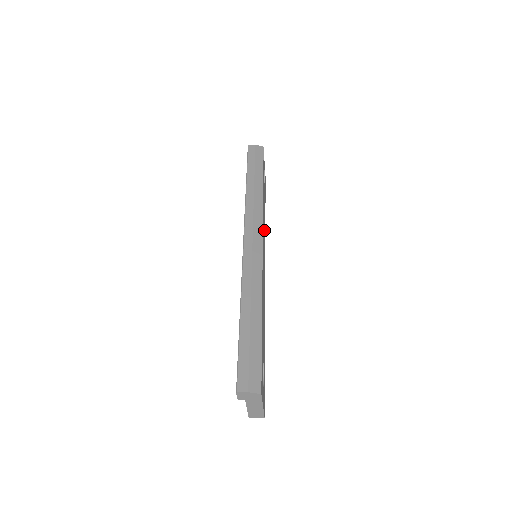
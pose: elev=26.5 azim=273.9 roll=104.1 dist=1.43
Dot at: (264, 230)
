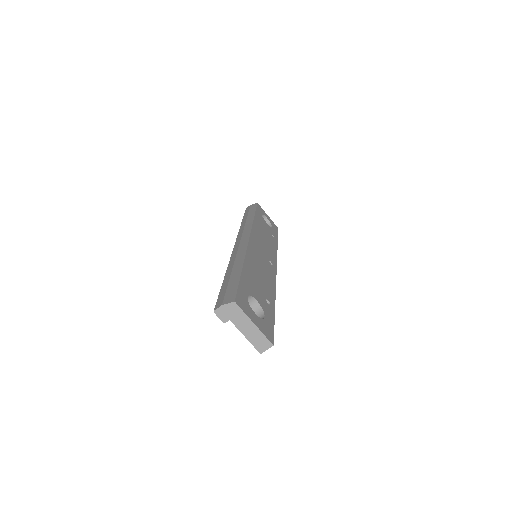
Dot at: (267, 244)
